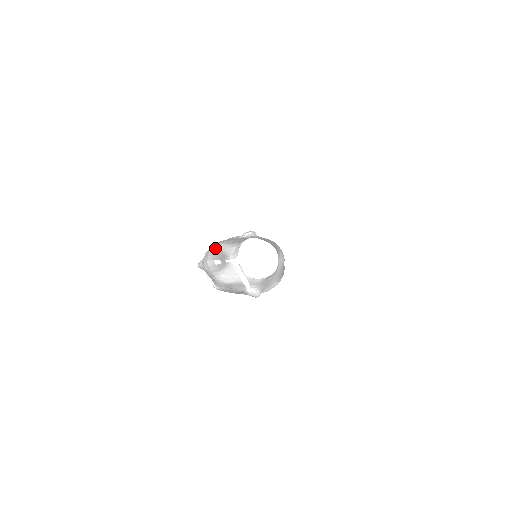
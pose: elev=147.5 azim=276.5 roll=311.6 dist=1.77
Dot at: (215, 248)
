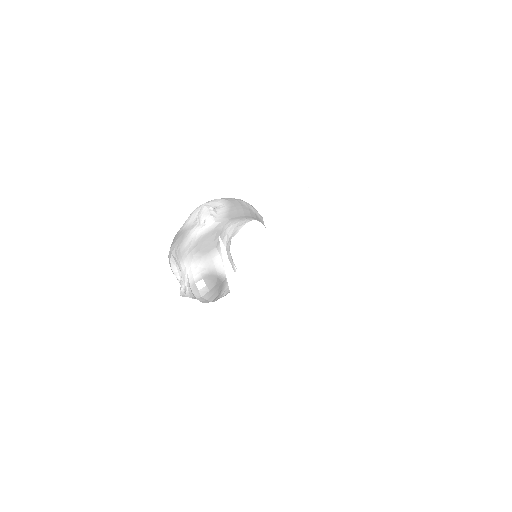
Dot at: (268, 338)
